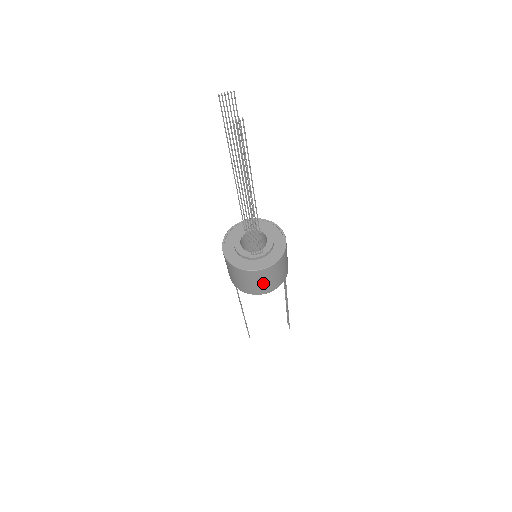
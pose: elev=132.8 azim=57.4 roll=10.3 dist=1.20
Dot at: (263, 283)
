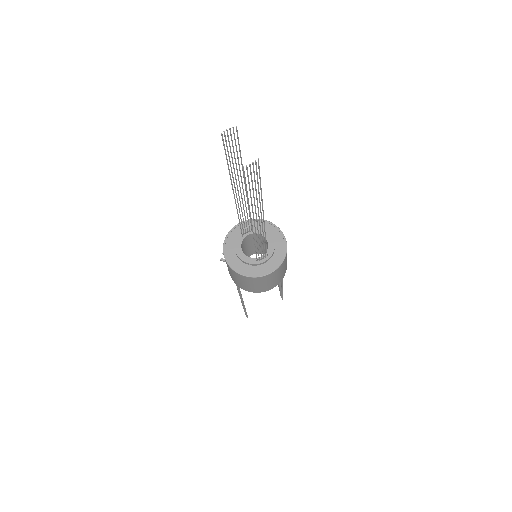
Dot at: (271, 282)
